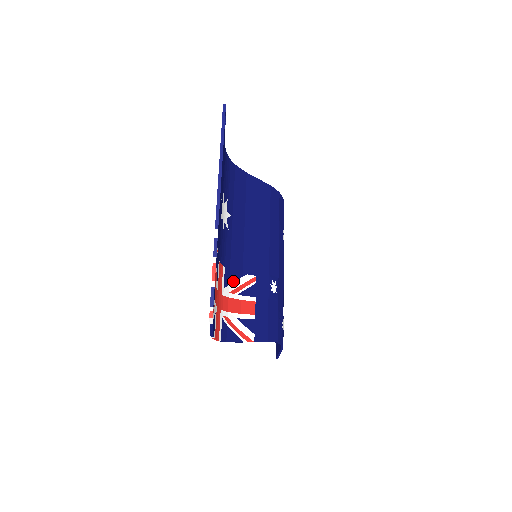
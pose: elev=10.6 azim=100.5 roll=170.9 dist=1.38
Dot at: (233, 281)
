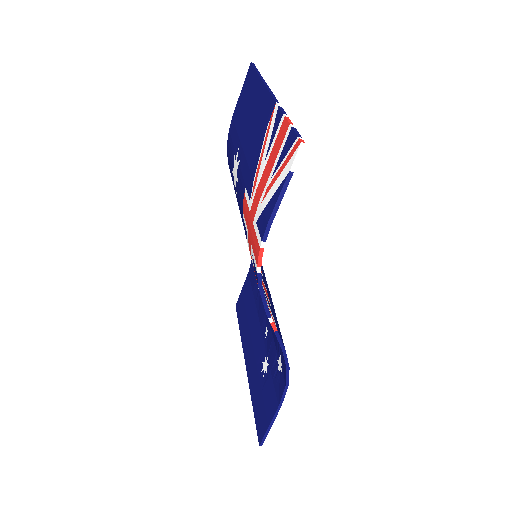
Dot at: occluded
